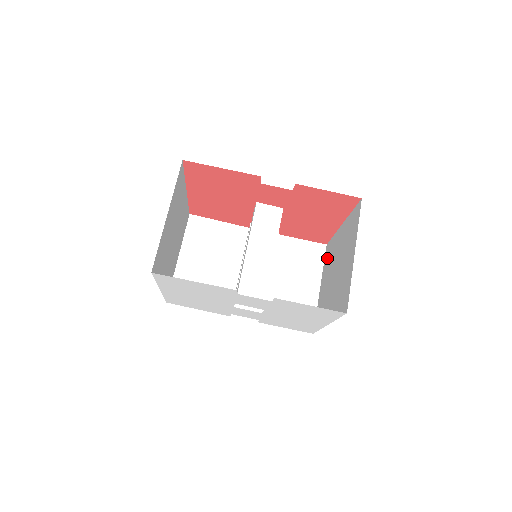
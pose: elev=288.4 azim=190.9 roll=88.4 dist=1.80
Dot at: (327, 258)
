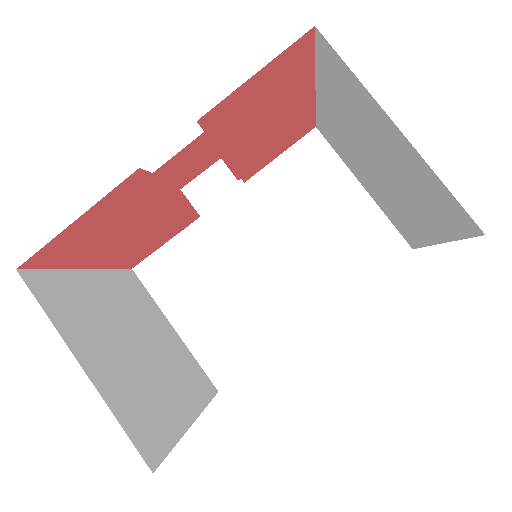
Dot at: (336, 146)
